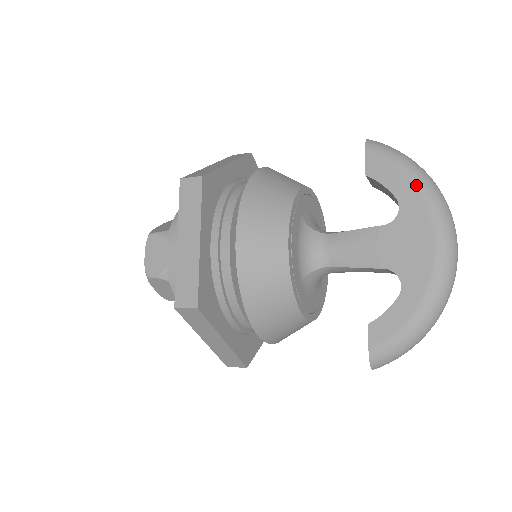
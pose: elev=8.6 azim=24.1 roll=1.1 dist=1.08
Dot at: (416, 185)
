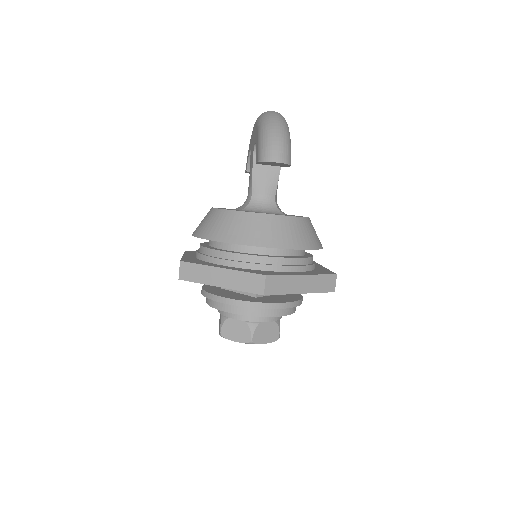
Dot at: (250, 140)
